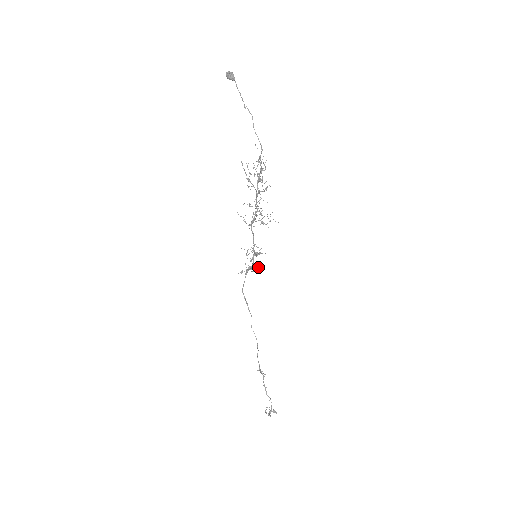
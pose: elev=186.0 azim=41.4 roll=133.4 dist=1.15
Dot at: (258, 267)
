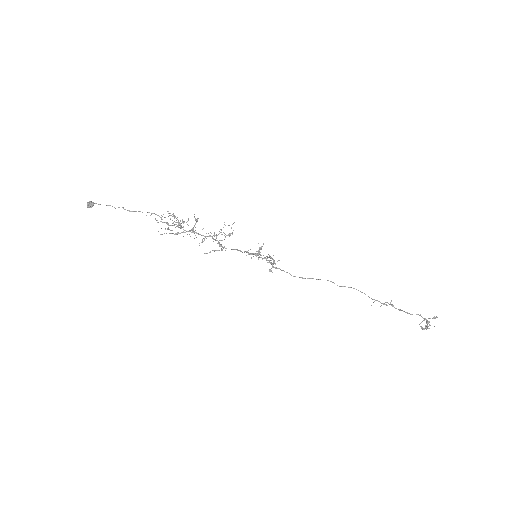
Dot at: occluded
